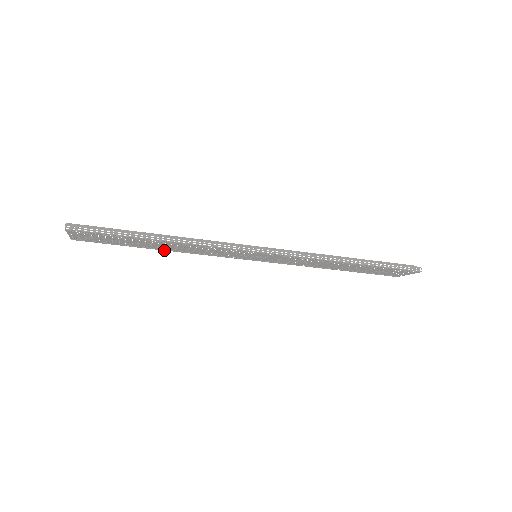
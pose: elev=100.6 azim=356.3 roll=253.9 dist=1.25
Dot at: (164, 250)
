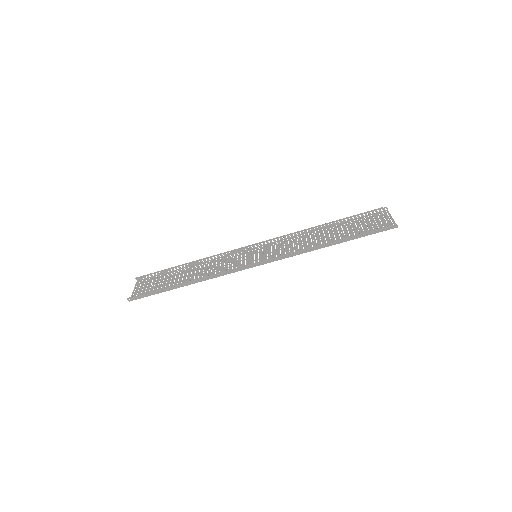
Dot at: (194, 265)
